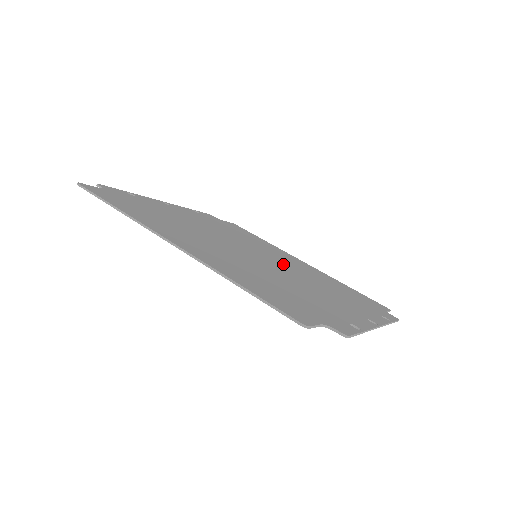
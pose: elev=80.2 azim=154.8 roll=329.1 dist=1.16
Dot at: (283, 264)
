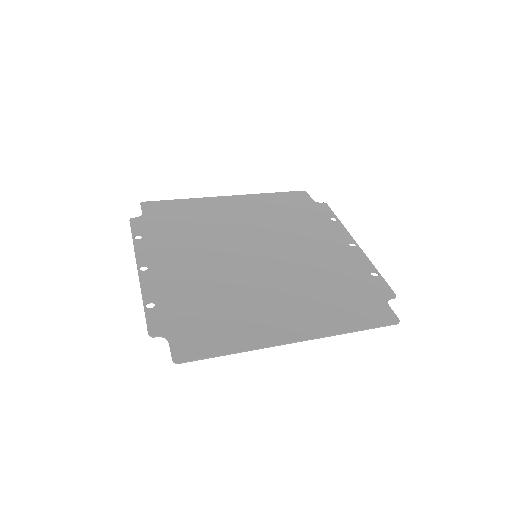
Dot at: (260, 237)
